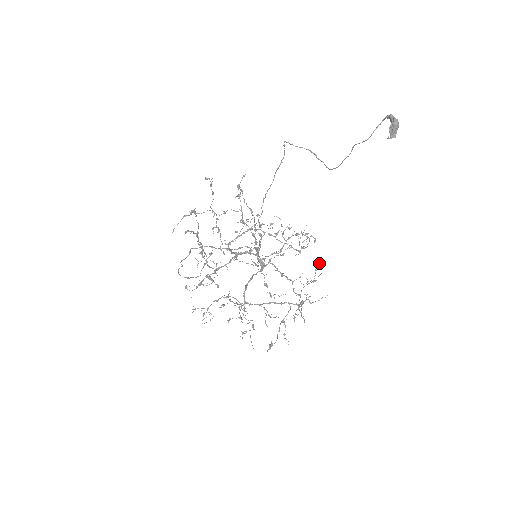
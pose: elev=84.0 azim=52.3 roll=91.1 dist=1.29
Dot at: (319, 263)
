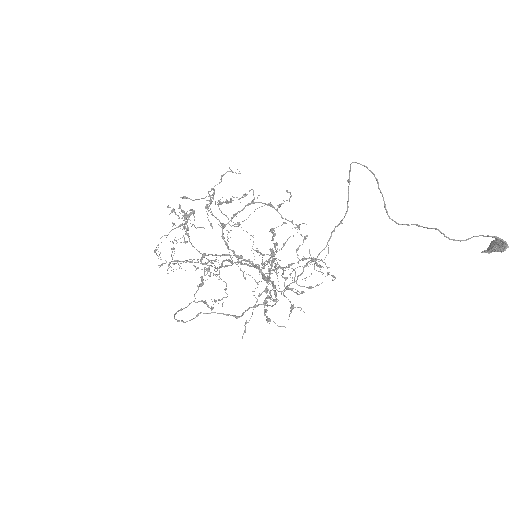
Dot at: (321, 267)
